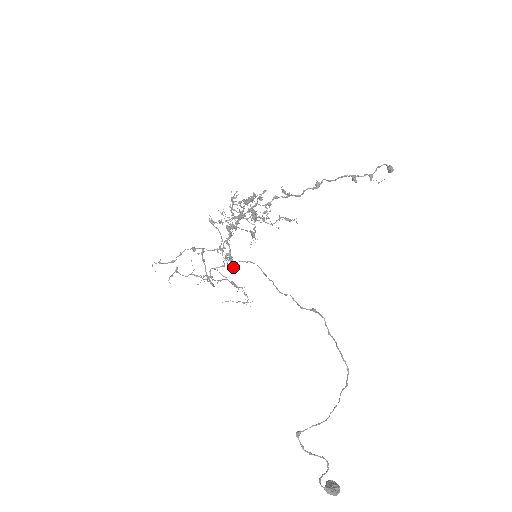
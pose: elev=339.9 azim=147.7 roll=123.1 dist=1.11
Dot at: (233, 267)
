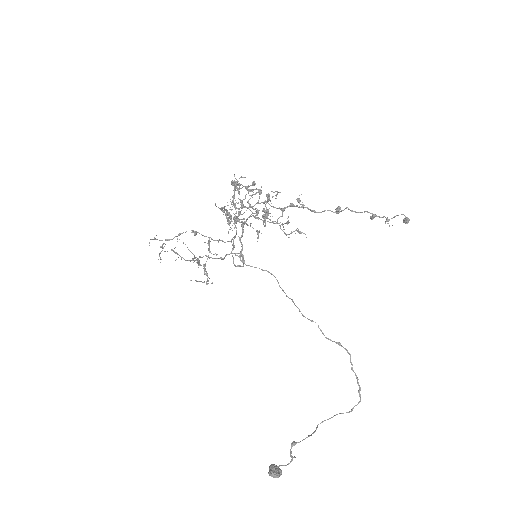
Dot at: (238, 266)
